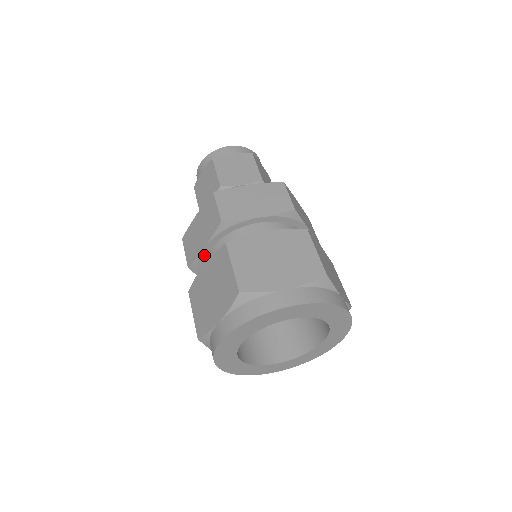
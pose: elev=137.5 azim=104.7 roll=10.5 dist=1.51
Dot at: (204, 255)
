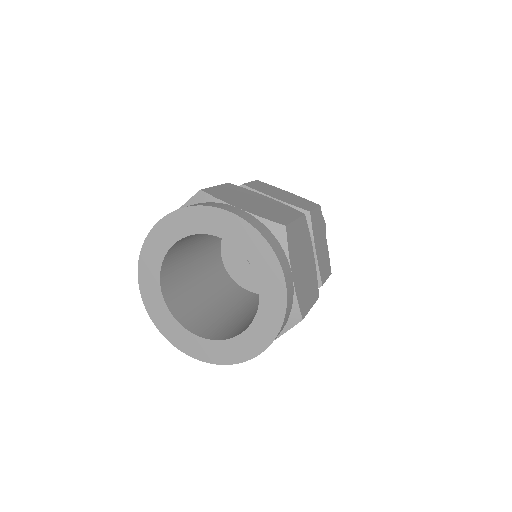
Dot at: occluded
